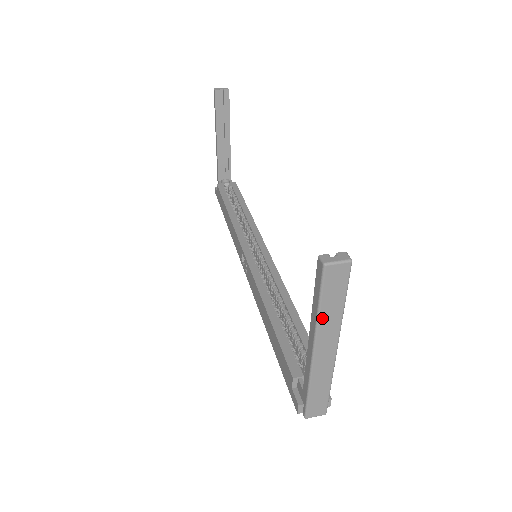
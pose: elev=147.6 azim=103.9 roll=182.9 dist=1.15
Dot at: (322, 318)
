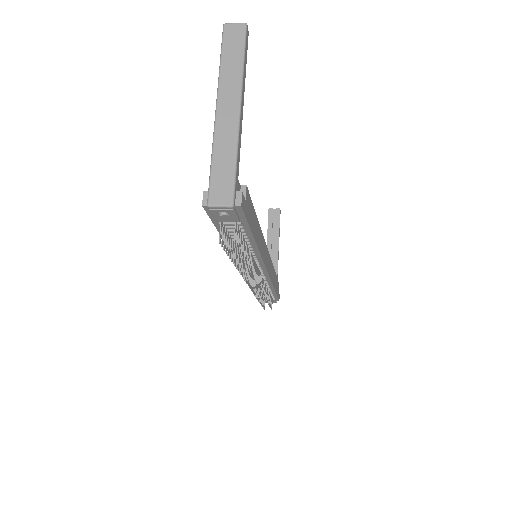
Dot at: (223, 71)
